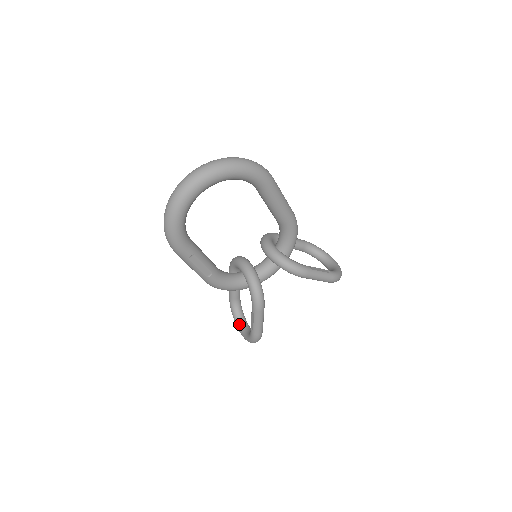
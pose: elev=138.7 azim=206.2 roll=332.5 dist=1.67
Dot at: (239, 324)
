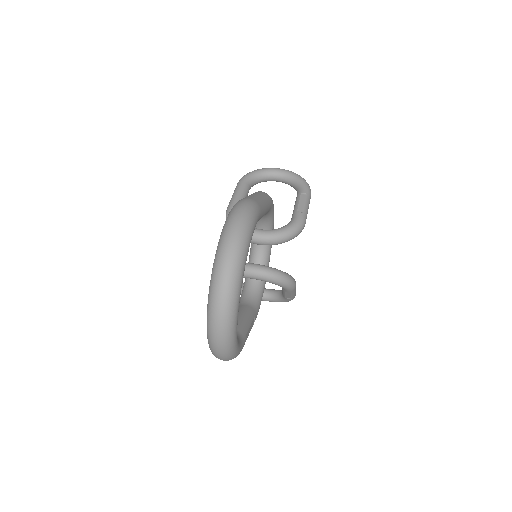
Dot at: occluded
